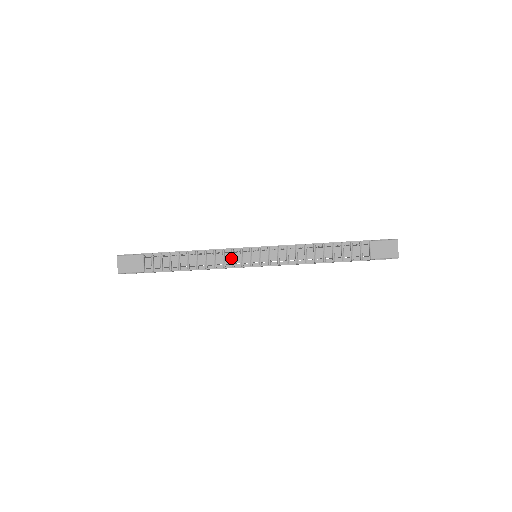
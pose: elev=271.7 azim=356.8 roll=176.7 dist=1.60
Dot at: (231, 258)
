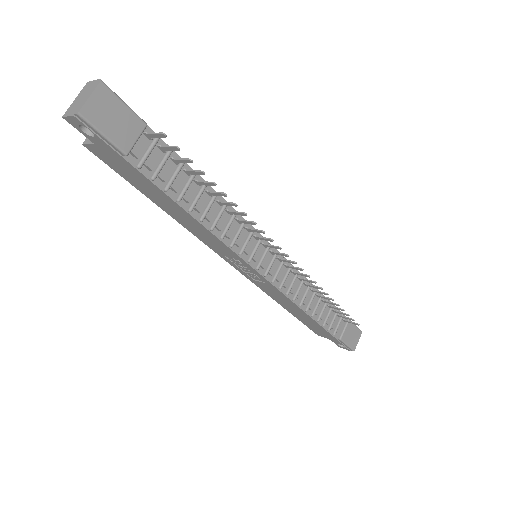
Dot at: (244, 239)
